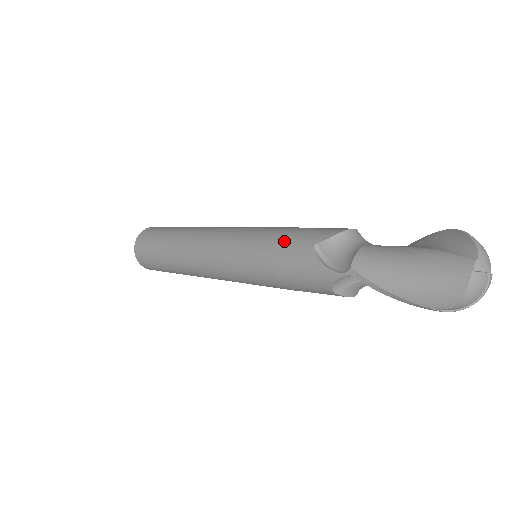
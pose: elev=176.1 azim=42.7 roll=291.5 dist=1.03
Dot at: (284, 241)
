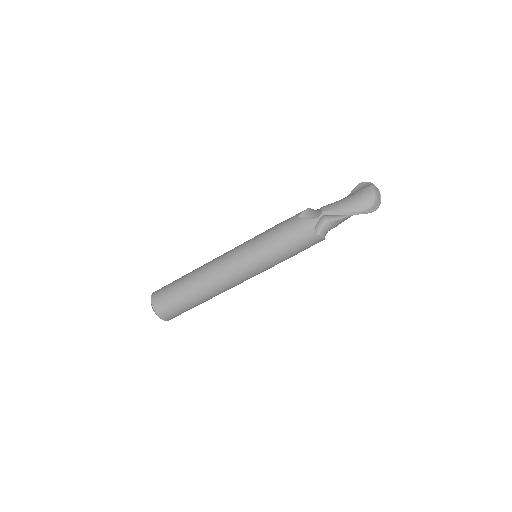
Dot at: (279, 226)
